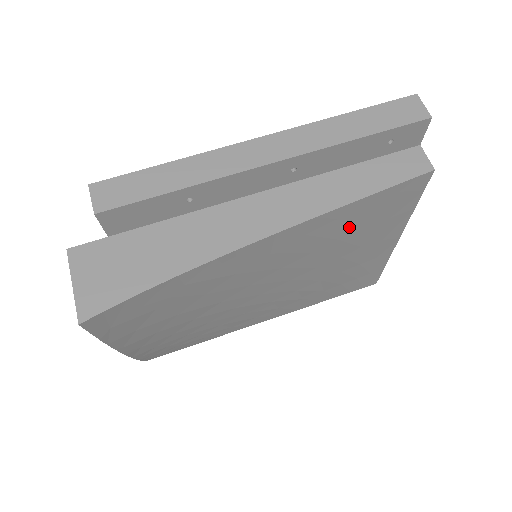
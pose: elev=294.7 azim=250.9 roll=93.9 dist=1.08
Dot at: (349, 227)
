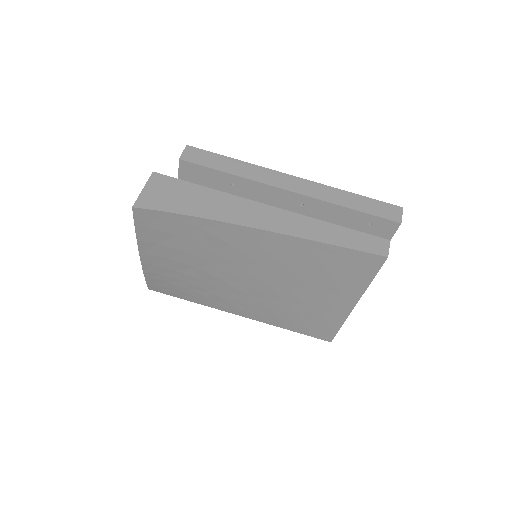
Dot at: (318, 264)
